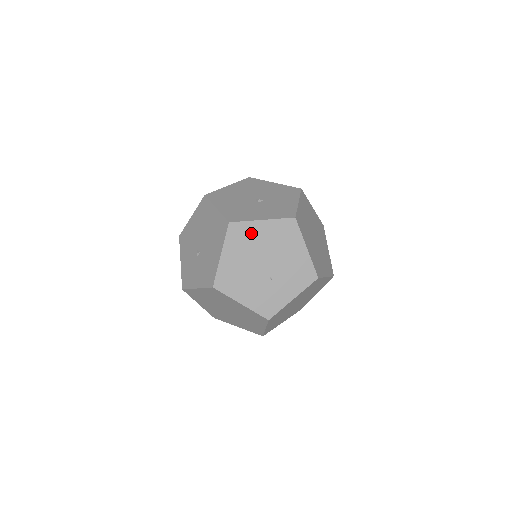
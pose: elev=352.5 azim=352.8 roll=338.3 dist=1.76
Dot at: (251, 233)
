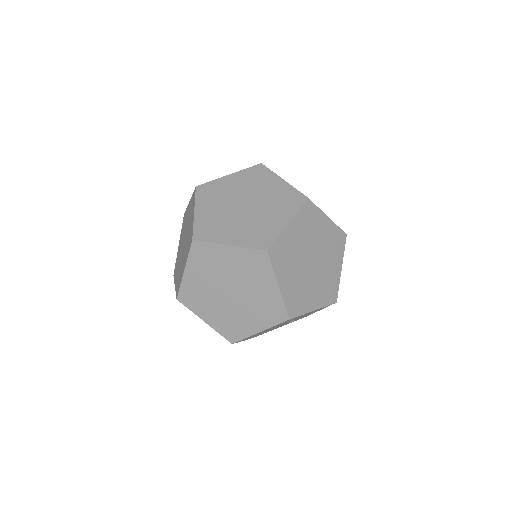
Dot at: (265, 180)
